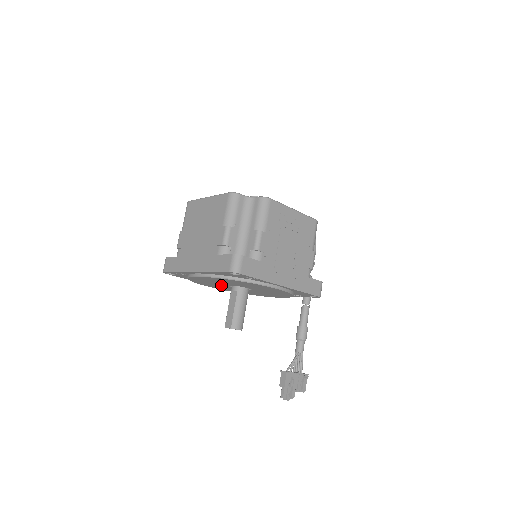
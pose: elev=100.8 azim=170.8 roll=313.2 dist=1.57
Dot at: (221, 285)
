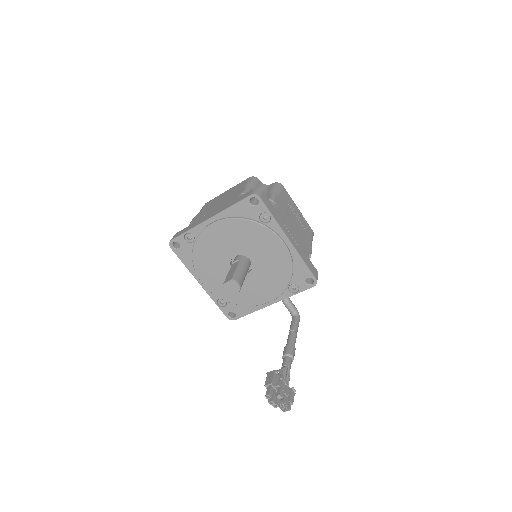
Dot at: (222, 263)
